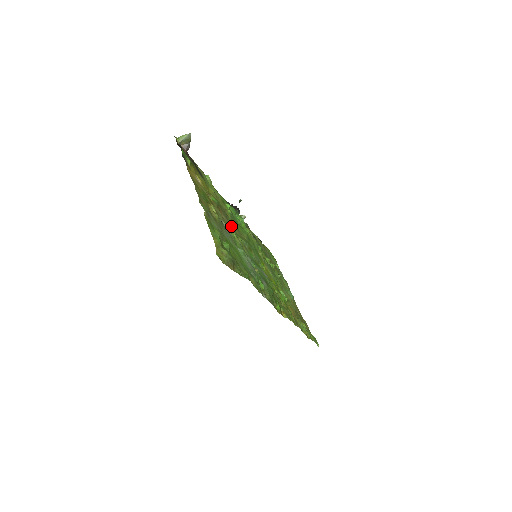
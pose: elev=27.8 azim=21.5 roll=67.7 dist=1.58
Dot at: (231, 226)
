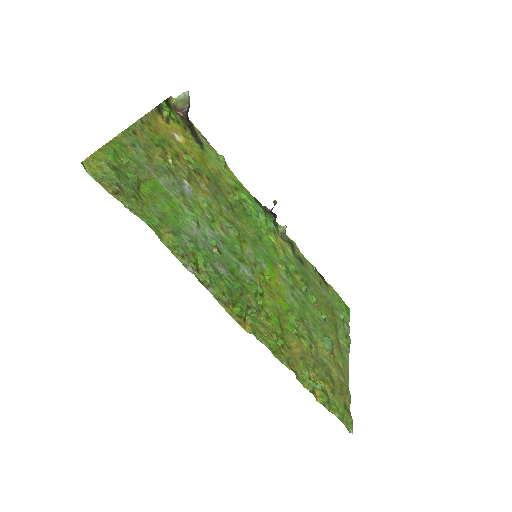
Dot at: (212, 199)
